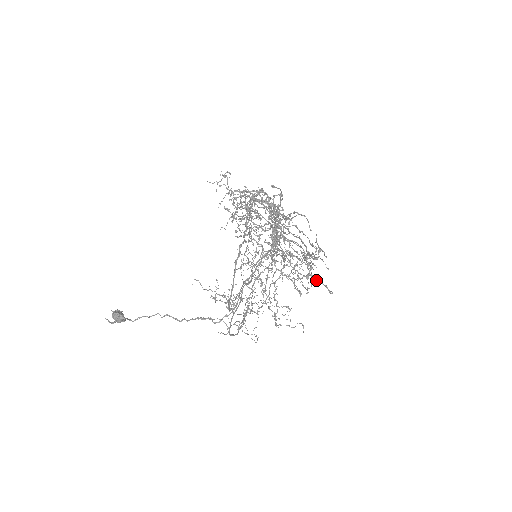
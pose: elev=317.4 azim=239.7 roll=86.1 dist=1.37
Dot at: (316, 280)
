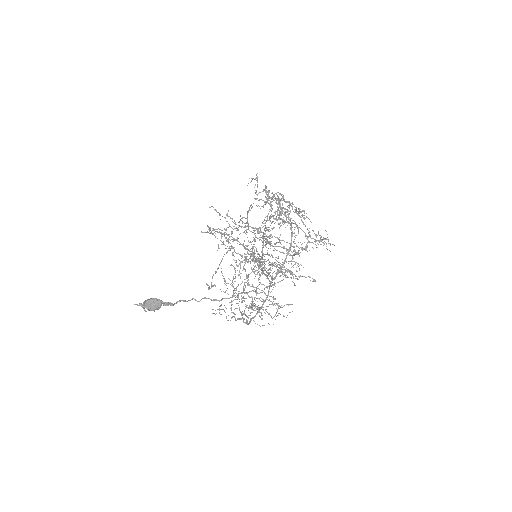
Dot at: occluded
